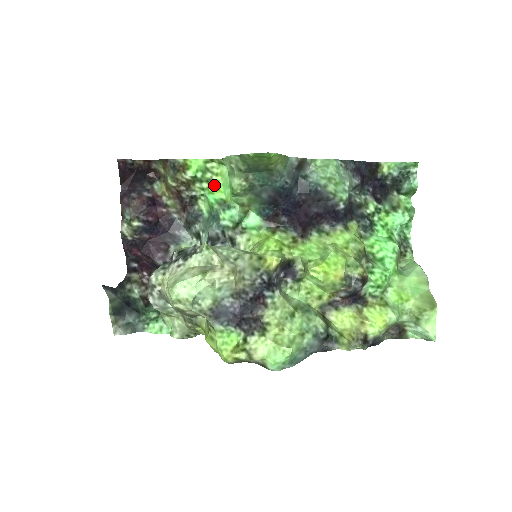
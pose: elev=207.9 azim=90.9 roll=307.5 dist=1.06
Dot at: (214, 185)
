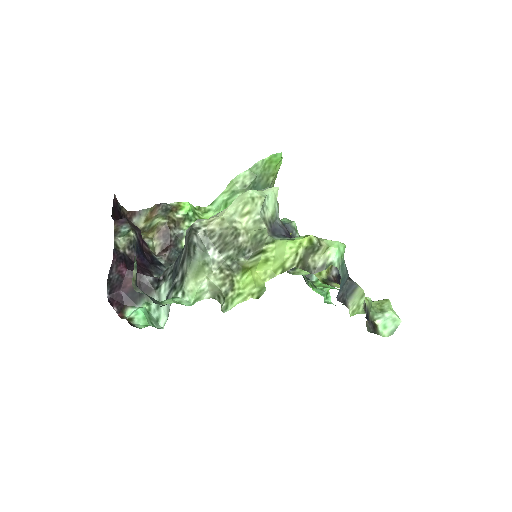
Dot at: occluded
